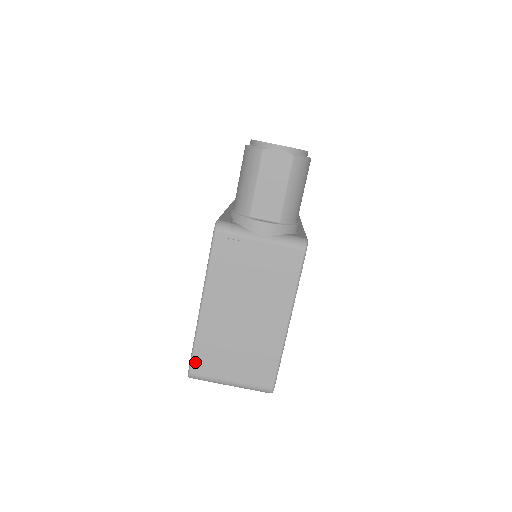
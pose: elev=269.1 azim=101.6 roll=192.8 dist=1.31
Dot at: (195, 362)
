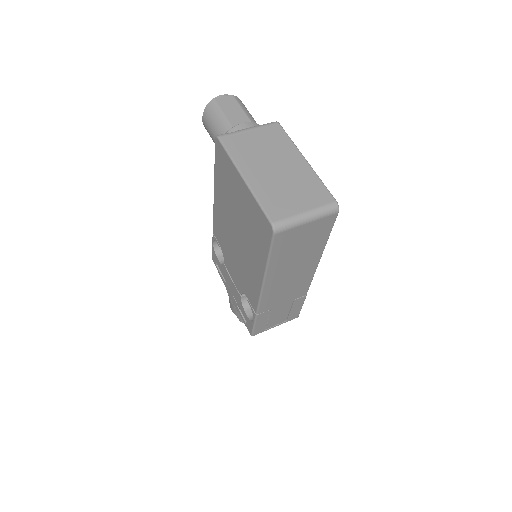
Dot at: (269, 213)
